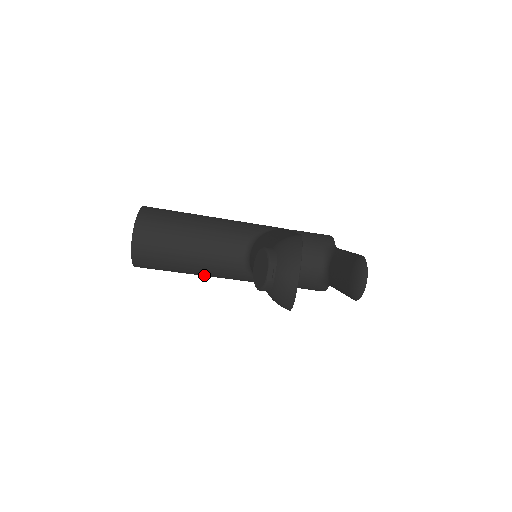
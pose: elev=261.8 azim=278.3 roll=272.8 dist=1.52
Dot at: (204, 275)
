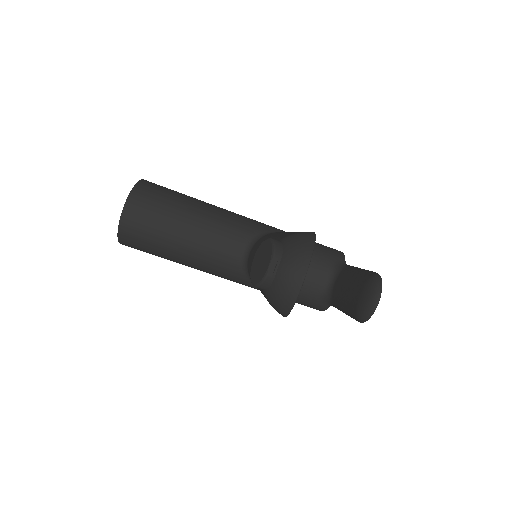
Dot at: (194, 267)
